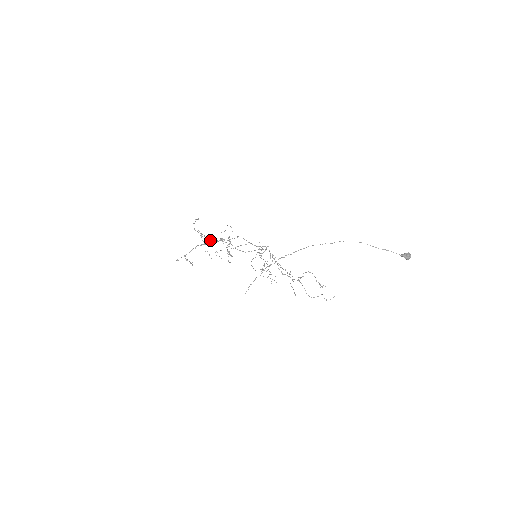
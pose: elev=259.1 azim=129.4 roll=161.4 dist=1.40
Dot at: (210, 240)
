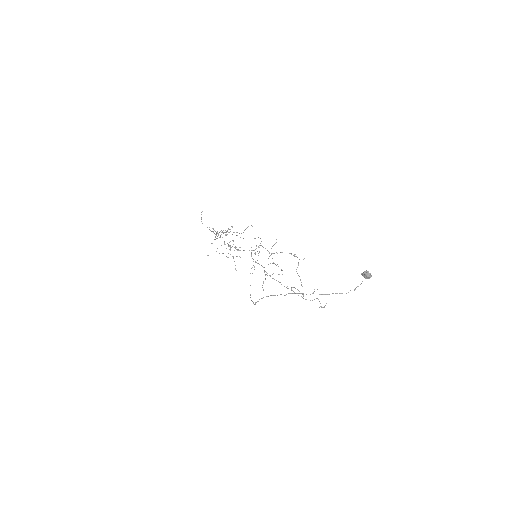
Dot at: (219, 237)
